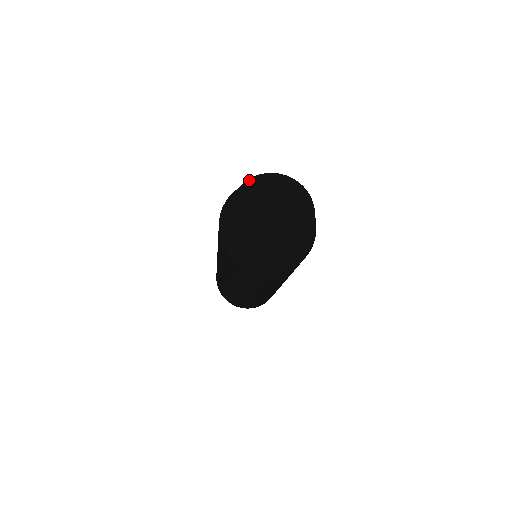
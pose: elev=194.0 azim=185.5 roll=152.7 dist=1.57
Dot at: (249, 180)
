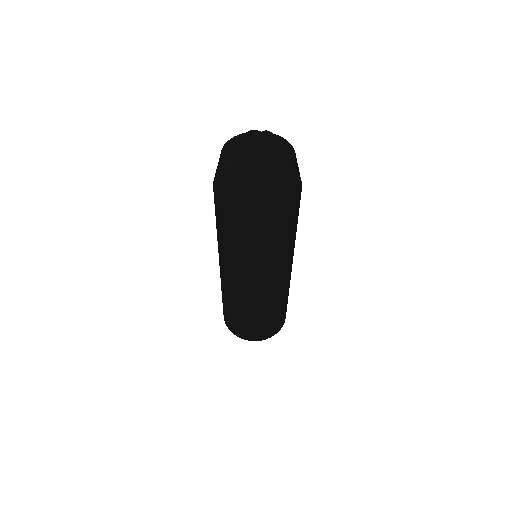
Dot at: (222, 155)
